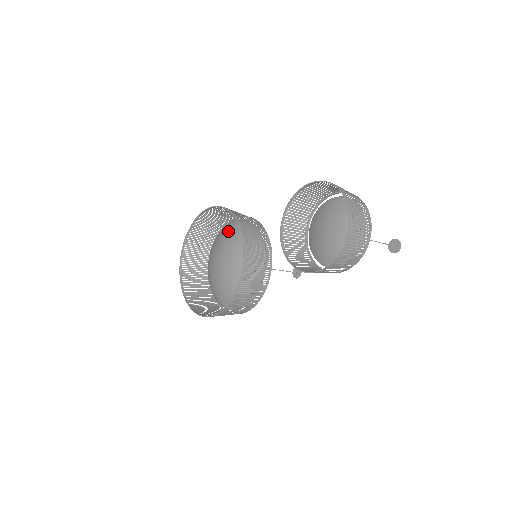
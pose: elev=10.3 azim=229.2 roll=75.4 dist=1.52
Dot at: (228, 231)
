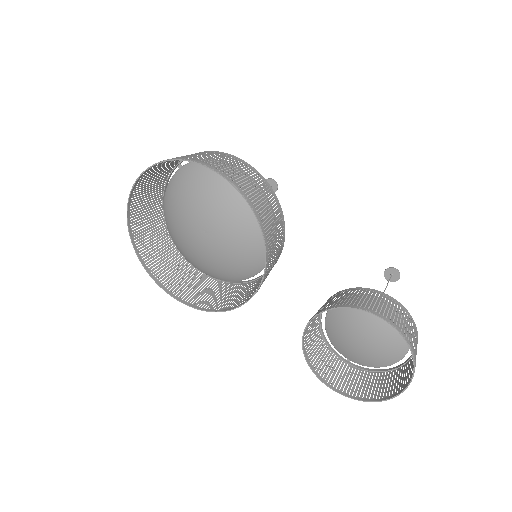
Dot at: (233, 195)
